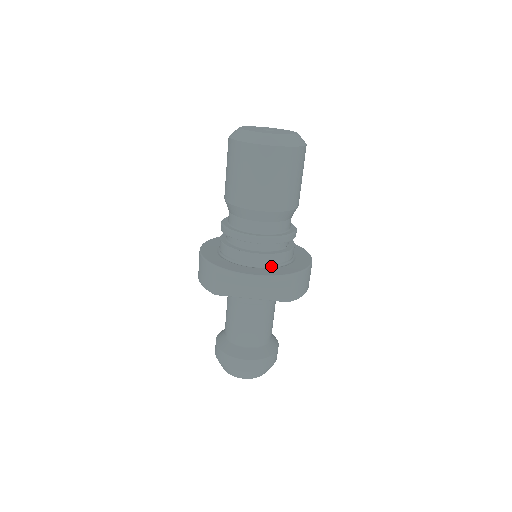
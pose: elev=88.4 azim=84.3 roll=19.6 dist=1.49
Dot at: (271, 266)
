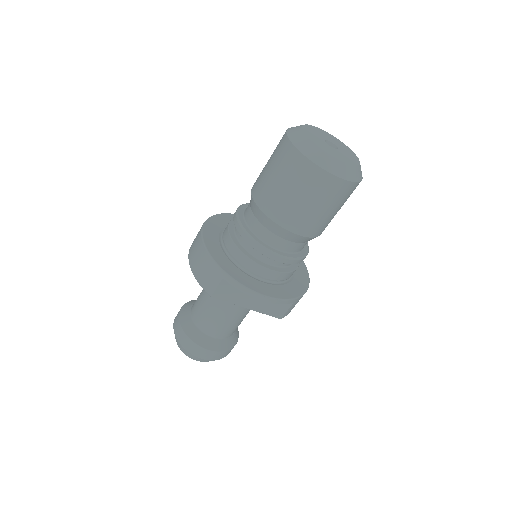
Dot at: (277, 282)
